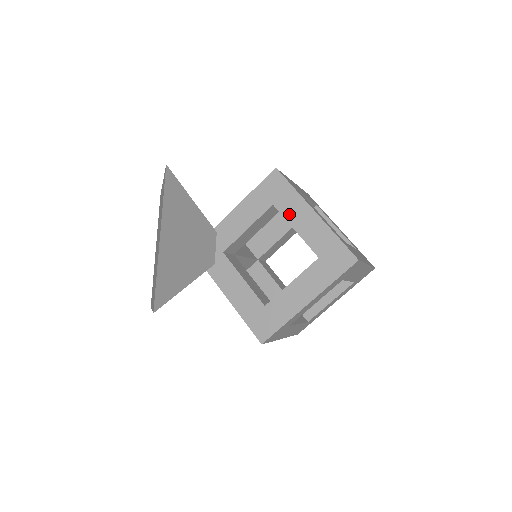
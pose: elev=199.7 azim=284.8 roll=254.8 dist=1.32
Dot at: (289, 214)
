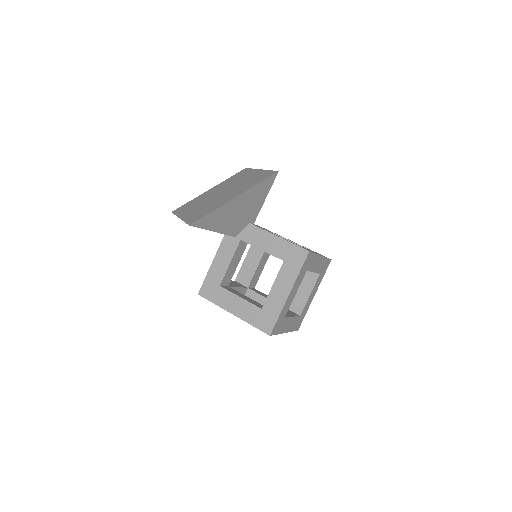
Dot at: (285, 238)
